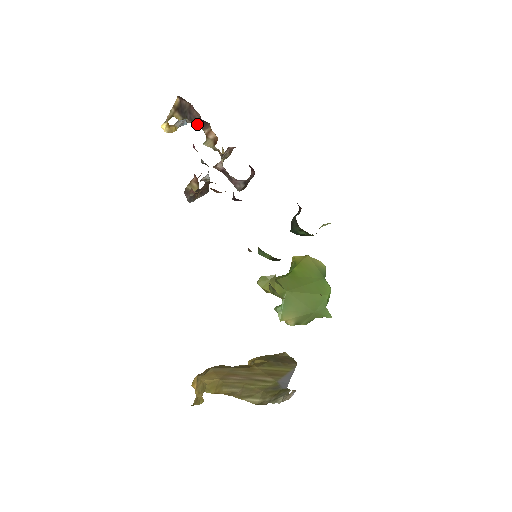
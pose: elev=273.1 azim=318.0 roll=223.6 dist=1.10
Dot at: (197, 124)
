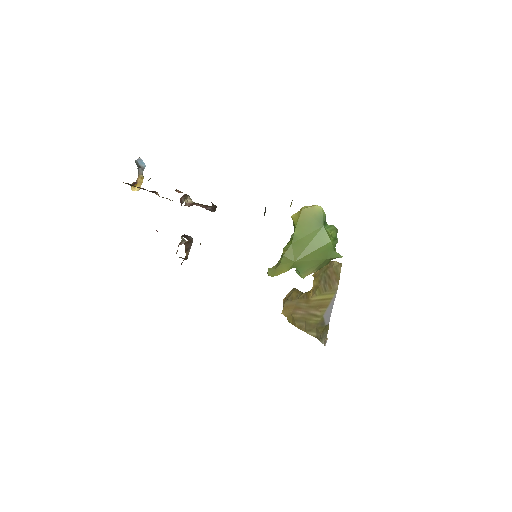
Dot at: occluded
